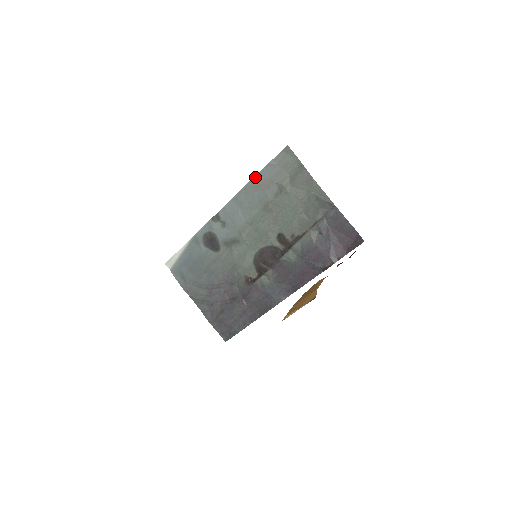
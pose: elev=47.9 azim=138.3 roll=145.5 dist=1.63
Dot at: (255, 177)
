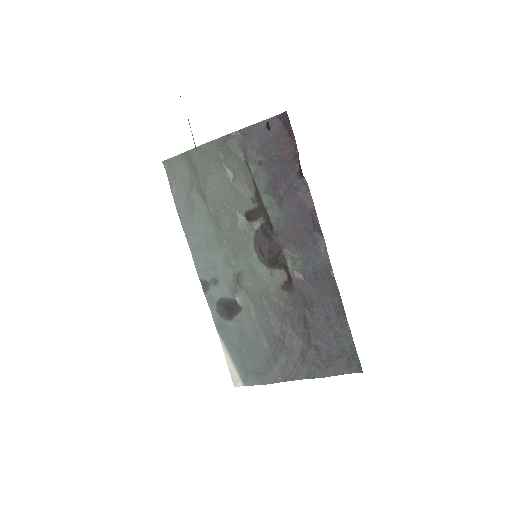
Dot at: (179, 214)
